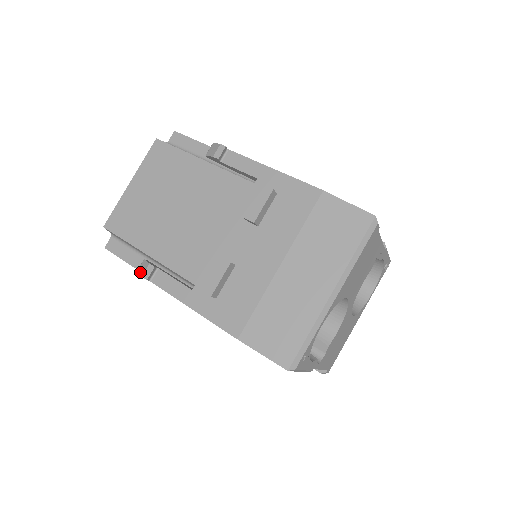
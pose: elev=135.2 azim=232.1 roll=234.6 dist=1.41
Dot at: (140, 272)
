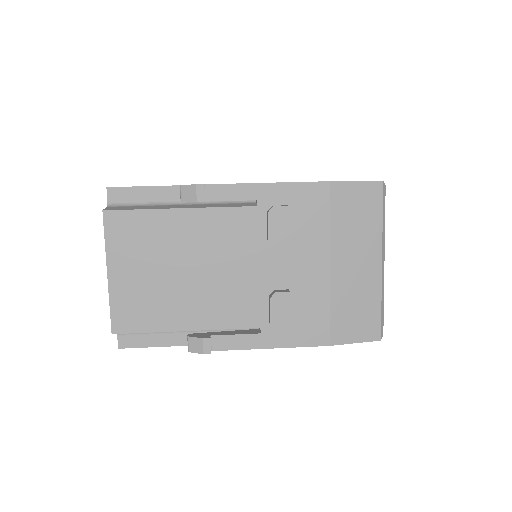
Dot at: (196, 351)
